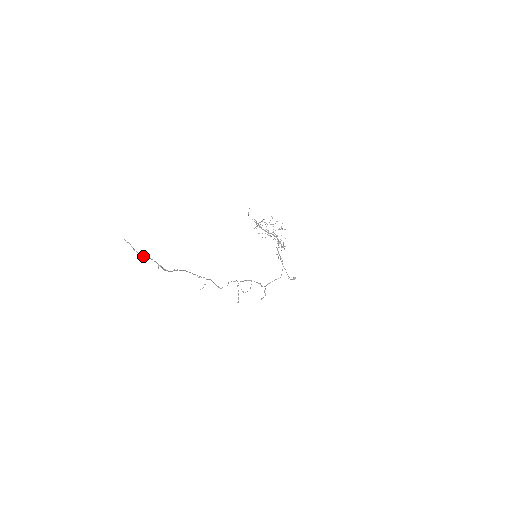
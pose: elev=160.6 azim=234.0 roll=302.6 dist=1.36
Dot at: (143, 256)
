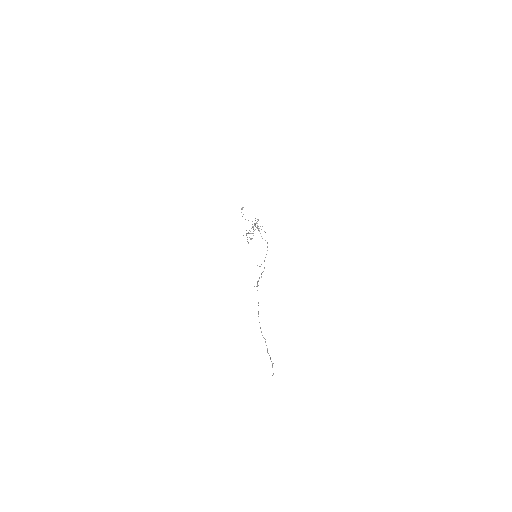
Dot at: occluded
